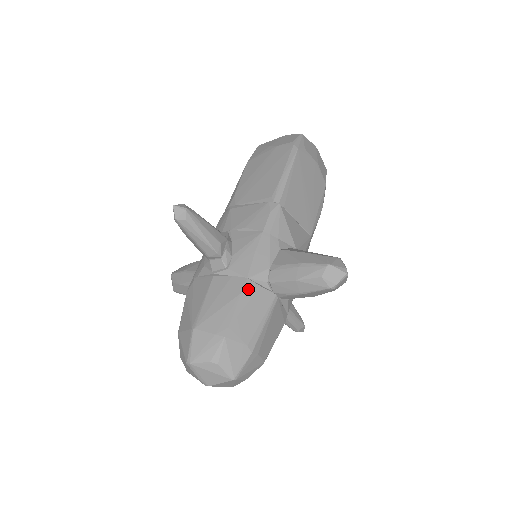
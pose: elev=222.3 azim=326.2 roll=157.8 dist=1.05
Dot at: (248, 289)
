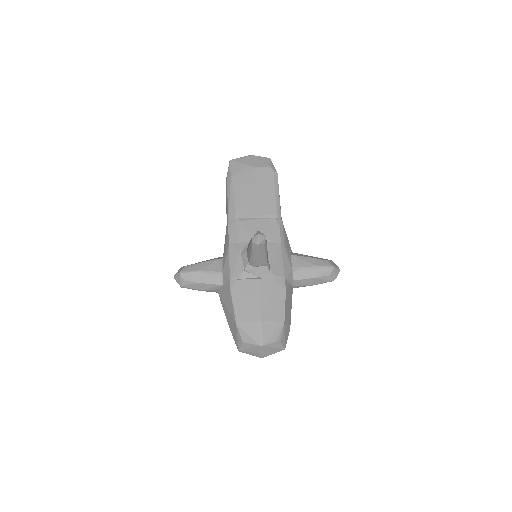
Dot at: (287, 287)
